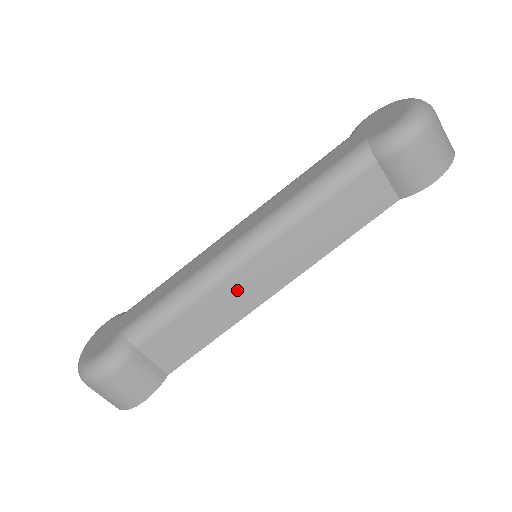
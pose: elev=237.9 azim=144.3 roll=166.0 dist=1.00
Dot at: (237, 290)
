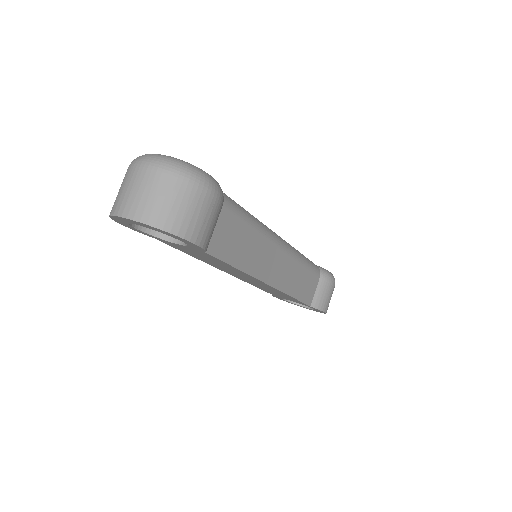
Dot at: (267, 255)
